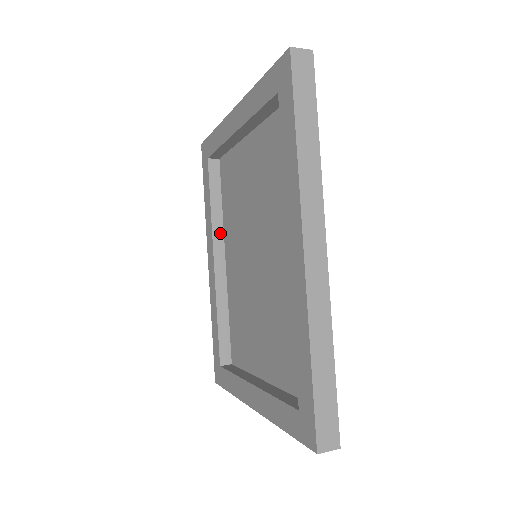
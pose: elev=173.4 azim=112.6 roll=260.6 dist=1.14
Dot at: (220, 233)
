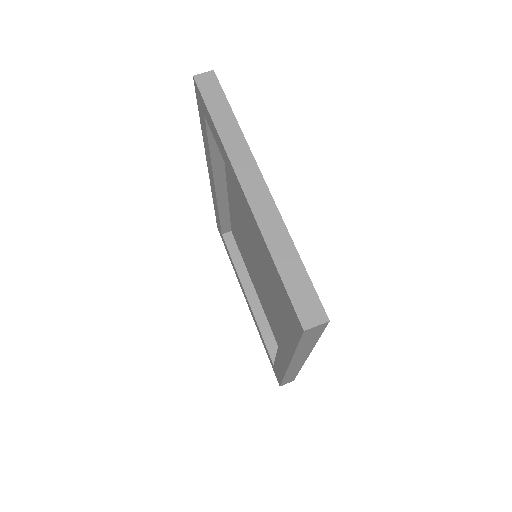
Dot at: (221, 168)
